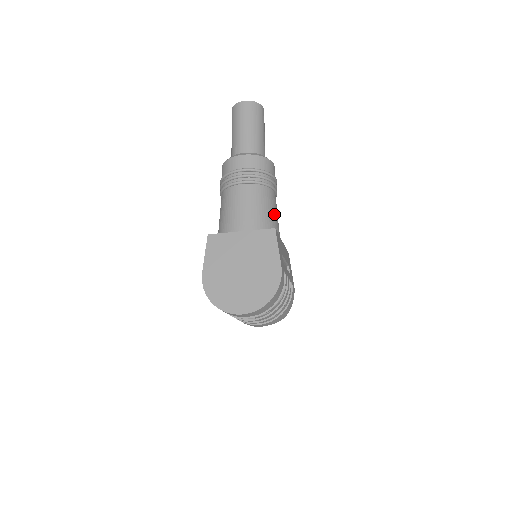
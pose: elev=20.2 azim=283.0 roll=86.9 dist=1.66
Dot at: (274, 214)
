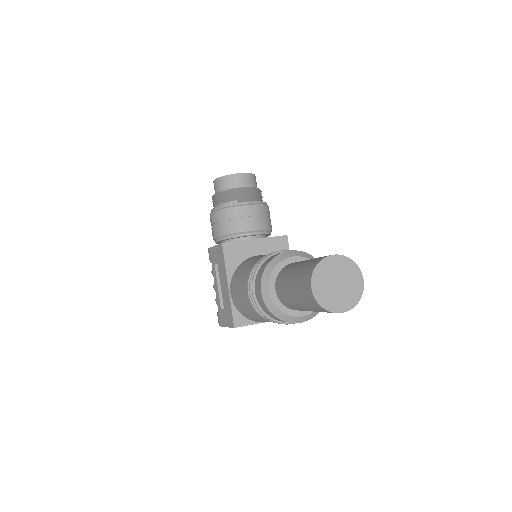
Dot at: occluded
